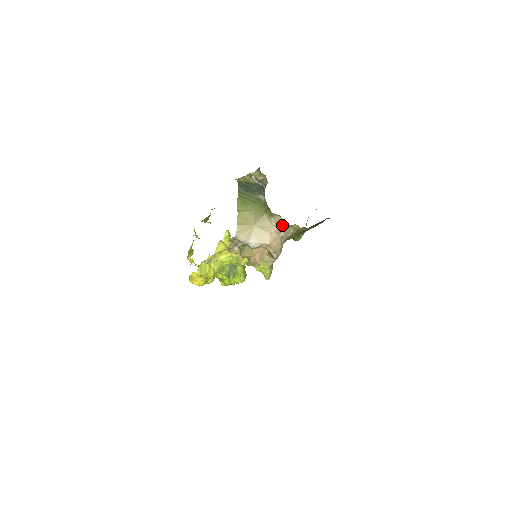
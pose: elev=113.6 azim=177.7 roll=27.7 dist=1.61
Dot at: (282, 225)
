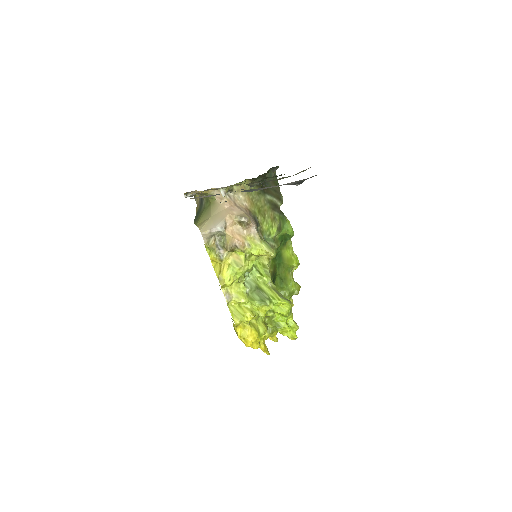
Dot at: (227, 197)
